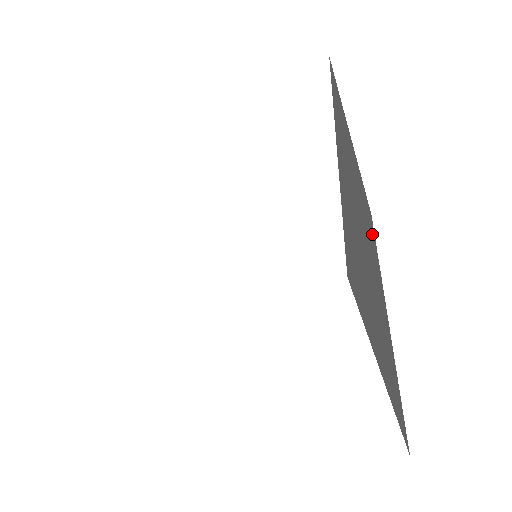
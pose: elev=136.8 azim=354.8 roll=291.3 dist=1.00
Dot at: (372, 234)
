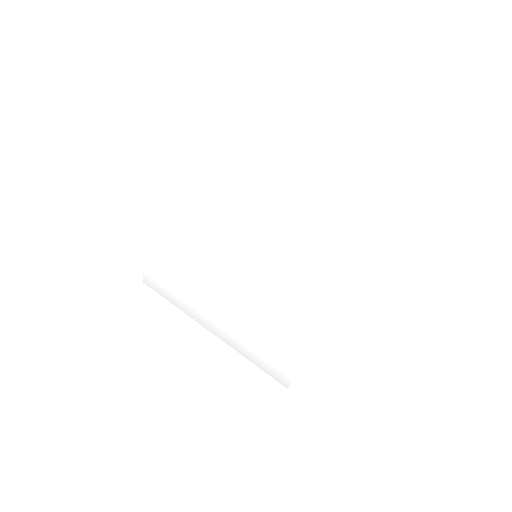
Dot at: occluded
